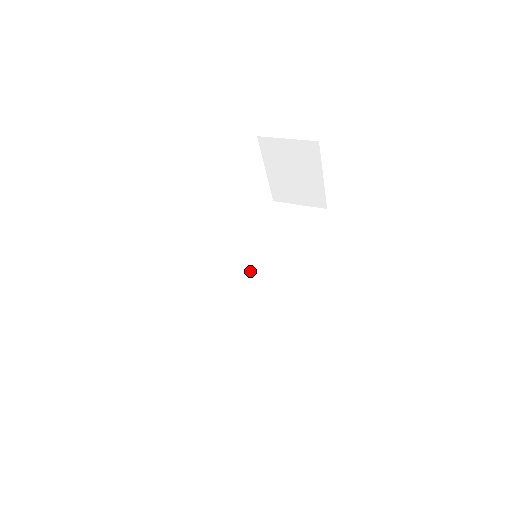
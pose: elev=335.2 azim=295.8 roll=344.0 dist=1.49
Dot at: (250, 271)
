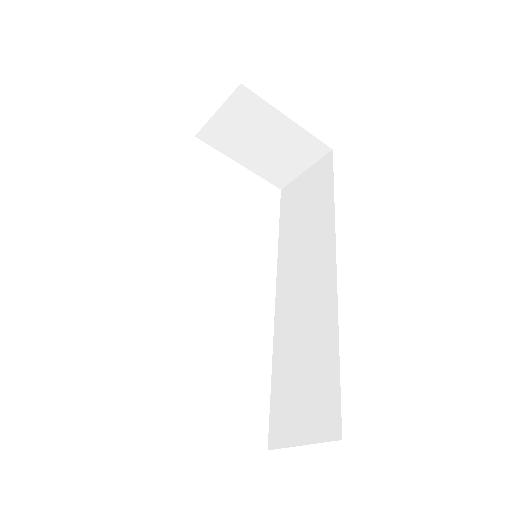
Dot at: (285, 279)
